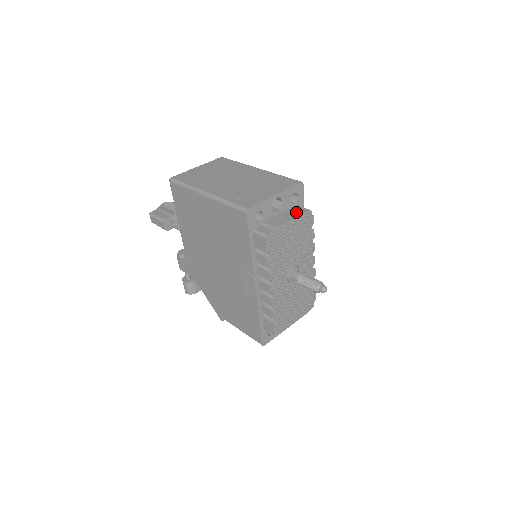
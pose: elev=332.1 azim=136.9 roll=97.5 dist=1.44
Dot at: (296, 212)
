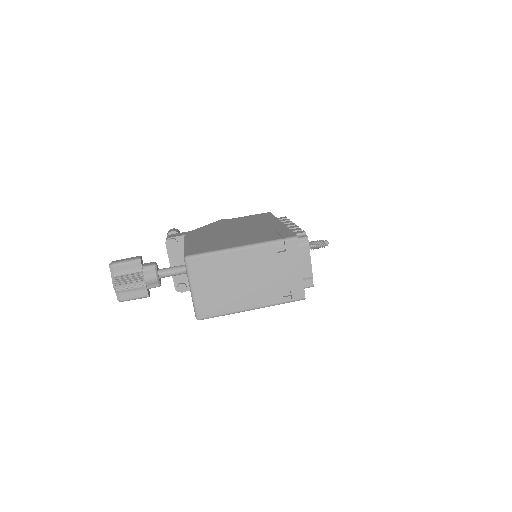
Dot at: (305, 251)
